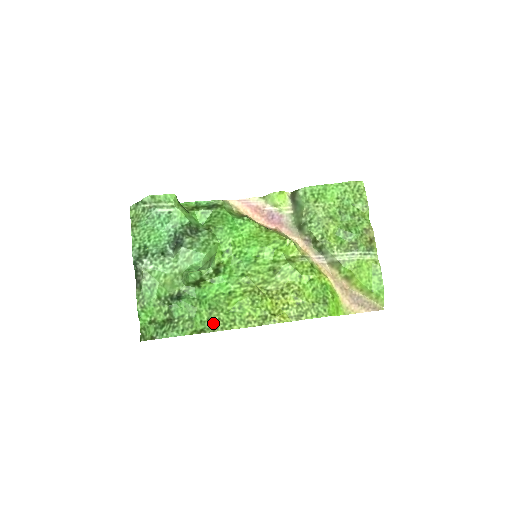
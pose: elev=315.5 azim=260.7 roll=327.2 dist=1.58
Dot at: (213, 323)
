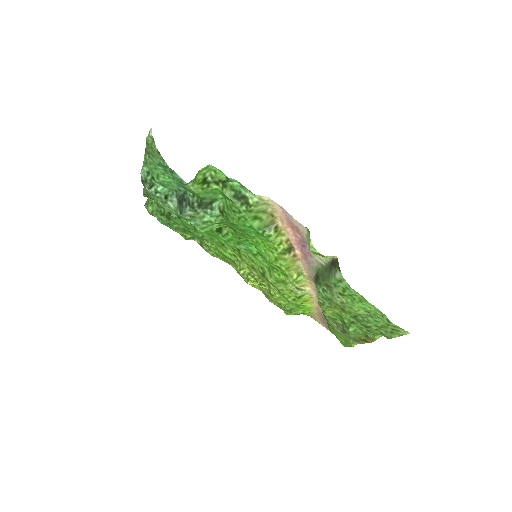
Dot at: (201, 243)
